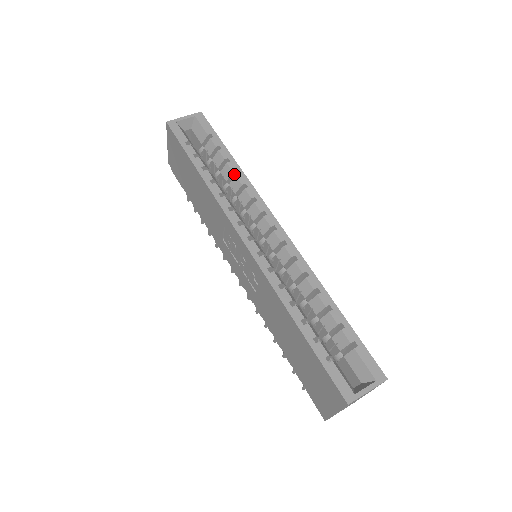
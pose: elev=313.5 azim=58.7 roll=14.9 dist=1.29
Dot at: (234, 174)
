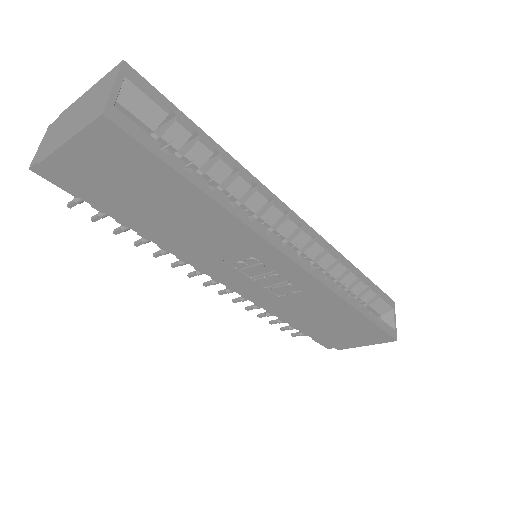
Dot at: (228, 171)
